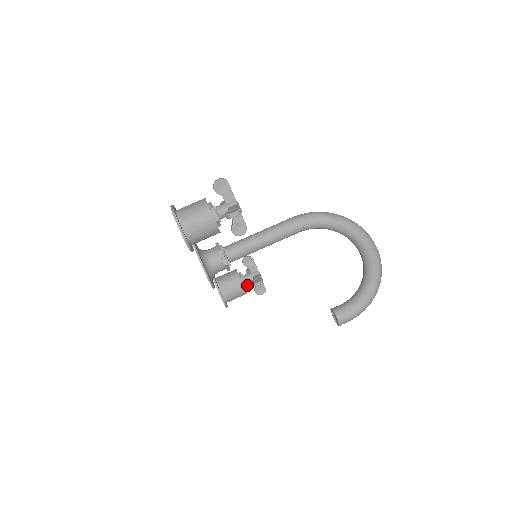
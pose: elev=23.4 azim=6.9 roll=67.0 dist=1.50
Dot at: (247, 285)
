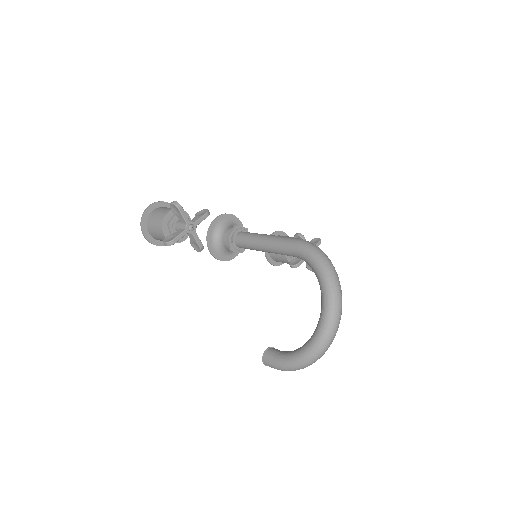
Dot at: occluded
